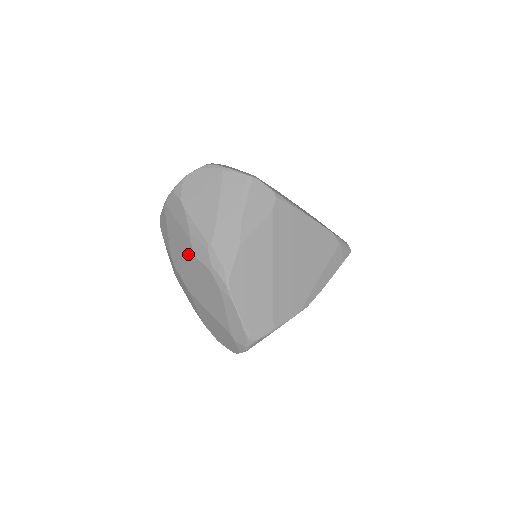
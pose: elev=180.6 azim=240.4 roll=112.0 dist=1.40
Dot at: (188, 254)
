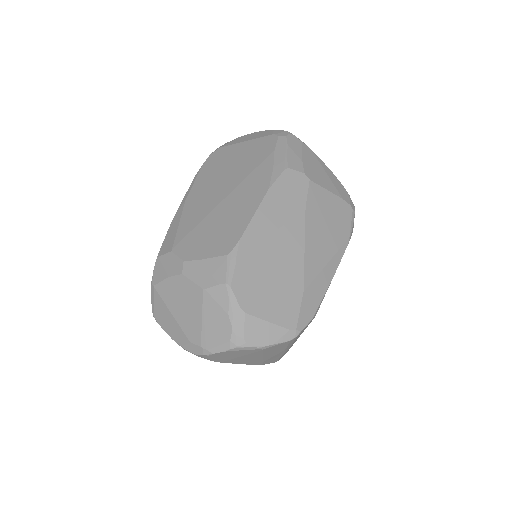
Dot at: occluded
